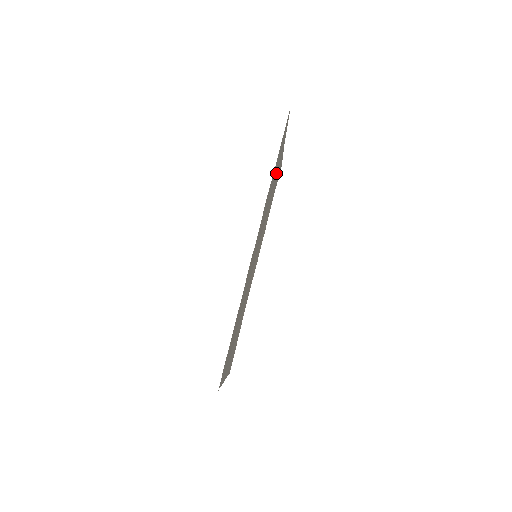
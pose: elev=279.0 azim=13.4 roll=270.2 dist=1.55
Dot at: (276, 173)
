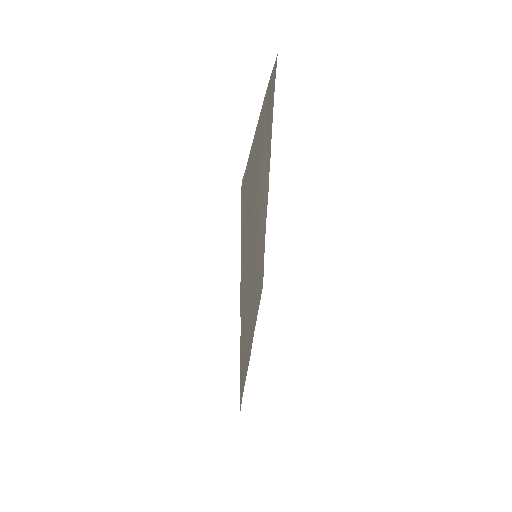
Dot at: (256, 176)
